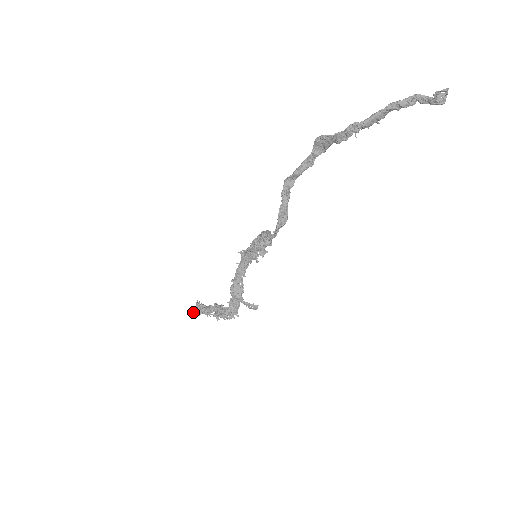
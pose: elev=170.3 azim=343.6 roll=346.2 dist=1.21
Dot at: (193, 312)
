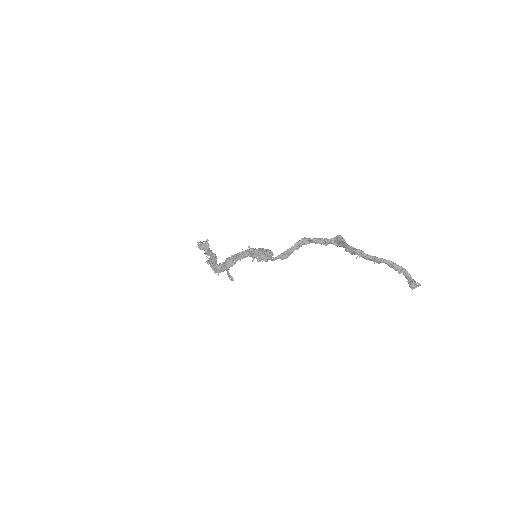
Dot at: (199, 244)
